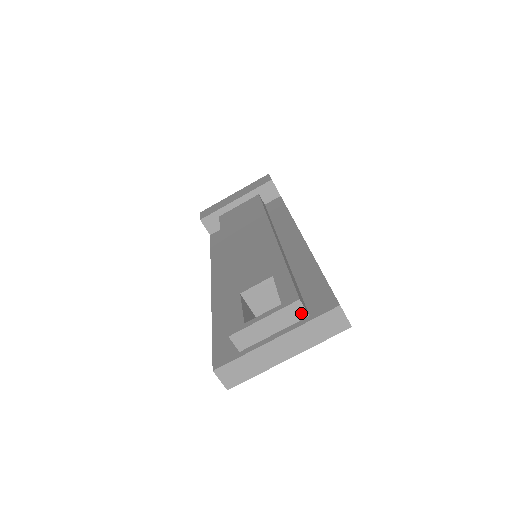
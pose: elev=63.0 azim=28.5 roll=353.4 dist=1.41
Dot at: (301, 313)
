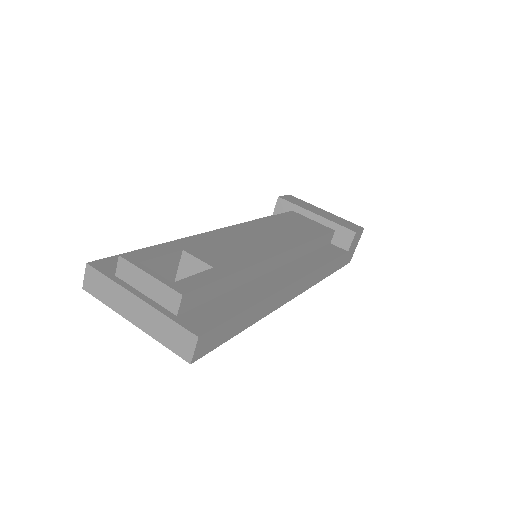
Dot at: (174, 306)
